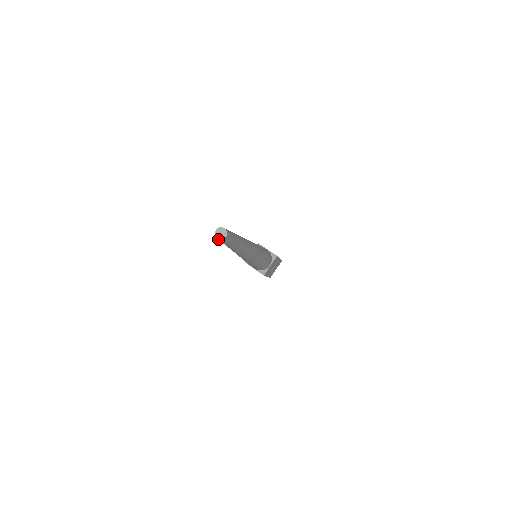
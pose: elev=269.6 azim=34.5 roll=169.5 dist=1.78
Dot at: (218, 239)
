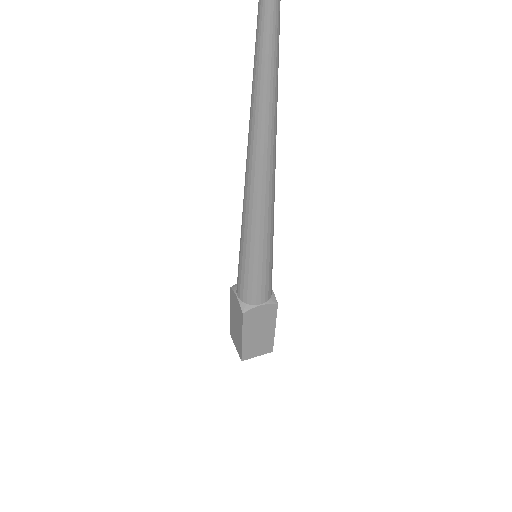
Dot at: out of frame
